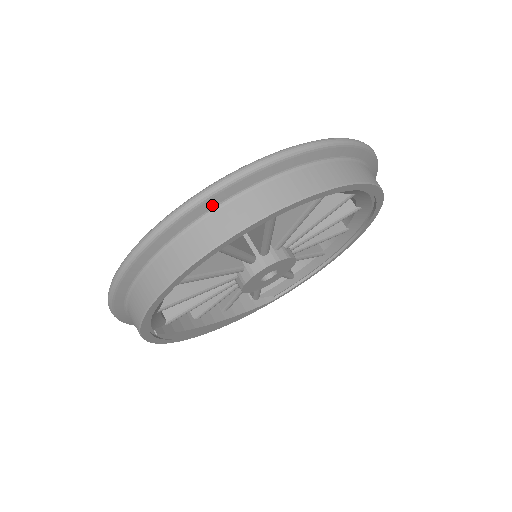
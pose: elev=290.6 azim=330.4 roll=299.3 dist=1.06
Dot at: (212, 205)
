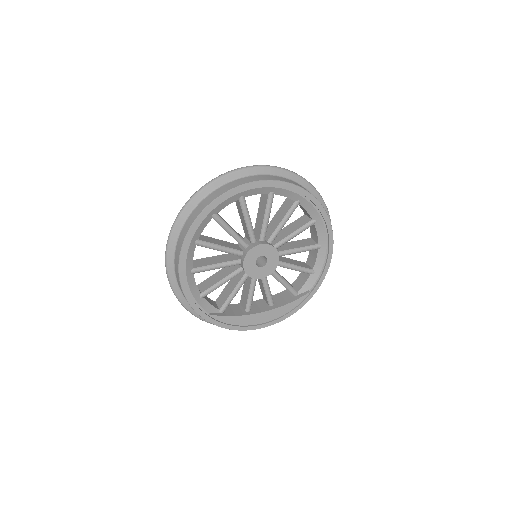
Dot at: (182, 222)
